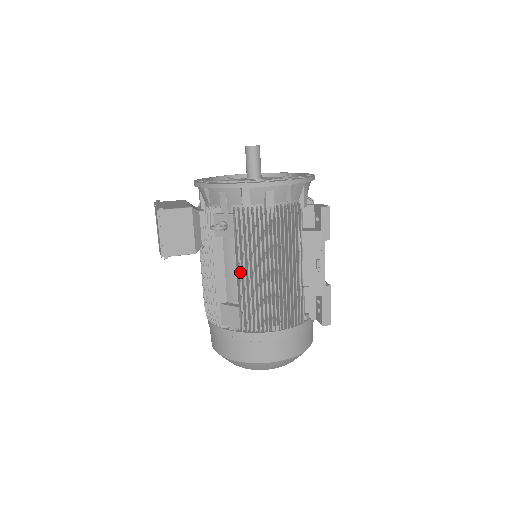
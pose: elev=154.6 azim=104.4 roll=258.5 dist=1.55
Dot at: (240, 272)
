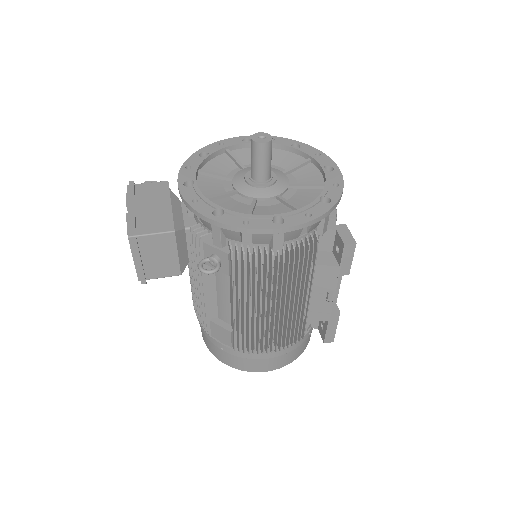
Dot at: (234, 301)
